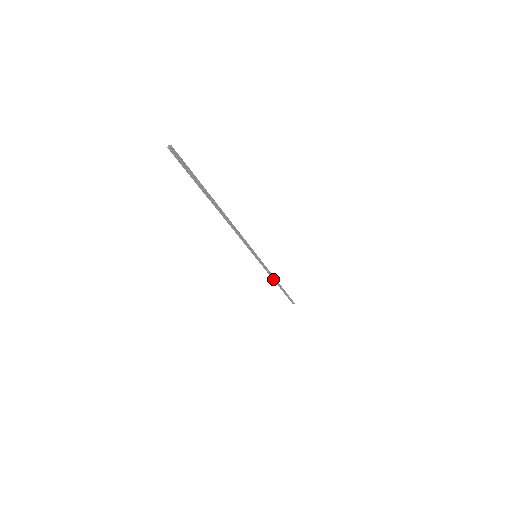
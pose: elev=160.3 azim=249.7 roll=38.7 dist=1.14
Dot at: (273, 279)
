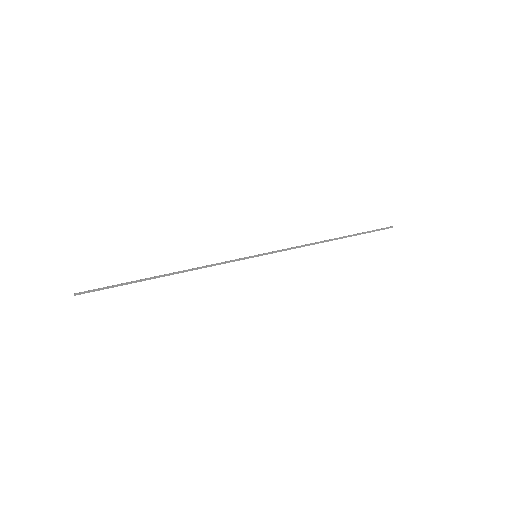
Dot at: (314, 244)
